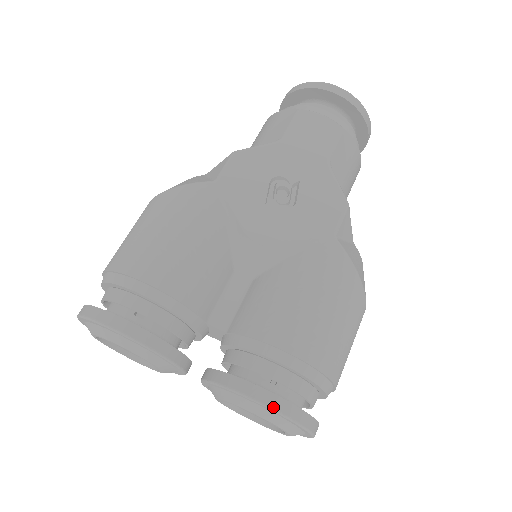
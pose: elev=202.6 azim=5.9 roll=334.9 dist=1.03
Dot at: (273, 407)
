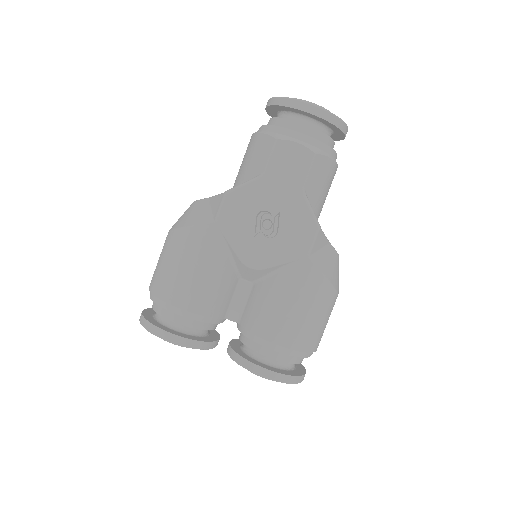
Dot at: (271, 378)
